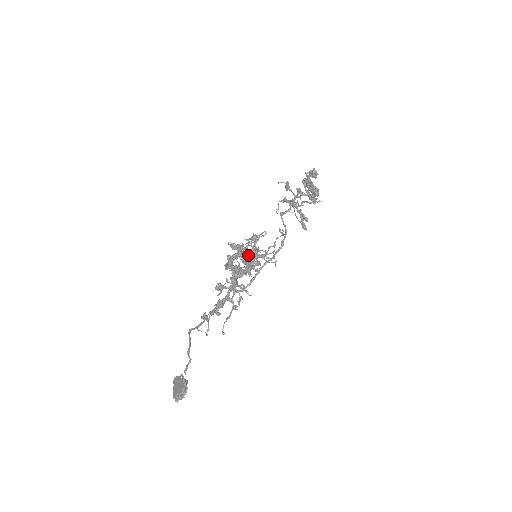
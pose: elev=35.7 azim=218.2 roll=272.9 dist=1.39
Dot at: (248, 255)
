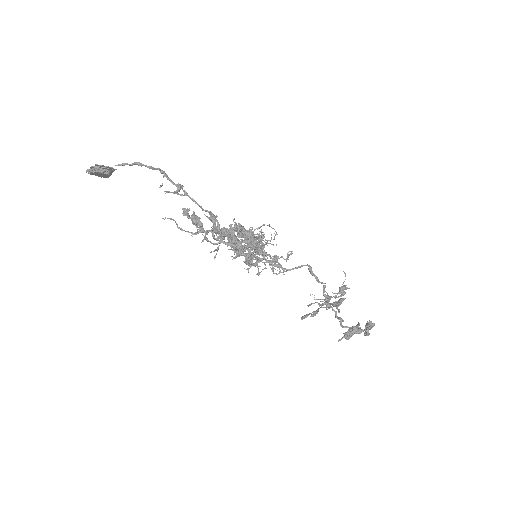
Dot at: (255, 229)
